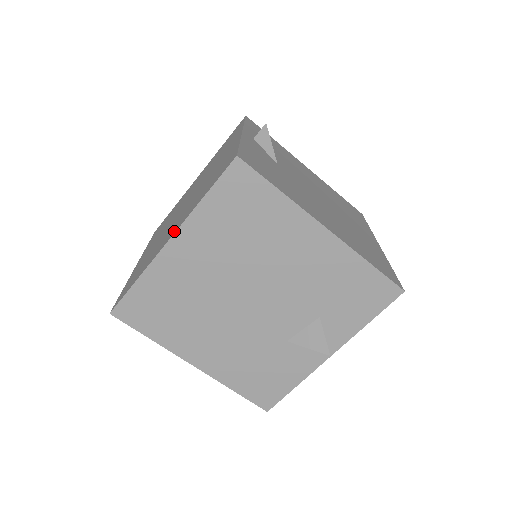
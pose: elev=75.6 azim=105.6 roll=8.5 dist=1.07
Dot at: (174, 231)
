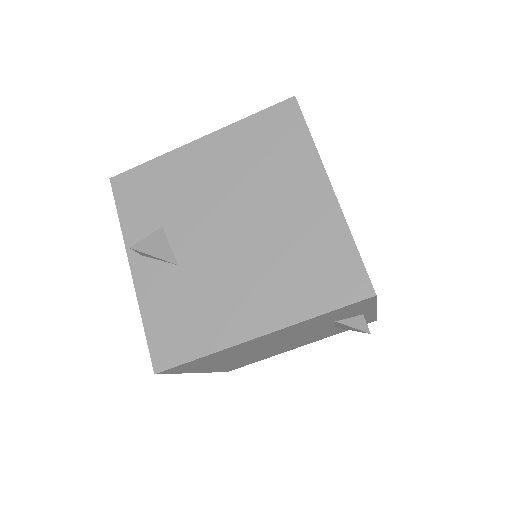
Dot at: occluded
